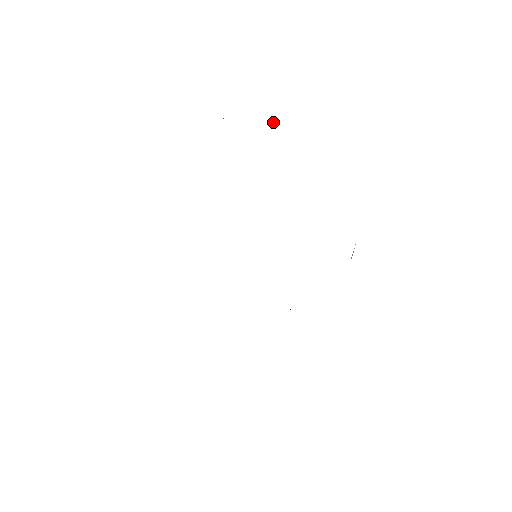
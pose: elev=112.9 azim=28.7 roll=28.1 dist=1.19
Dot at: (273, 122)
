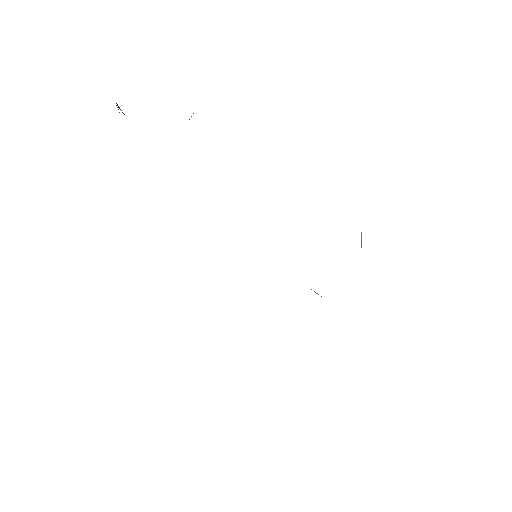
Dot at: occluded
